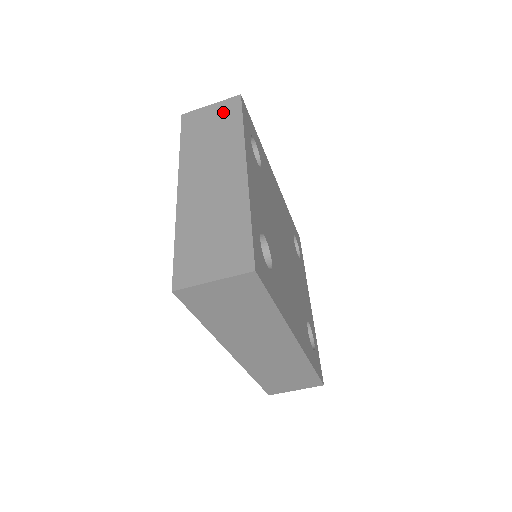
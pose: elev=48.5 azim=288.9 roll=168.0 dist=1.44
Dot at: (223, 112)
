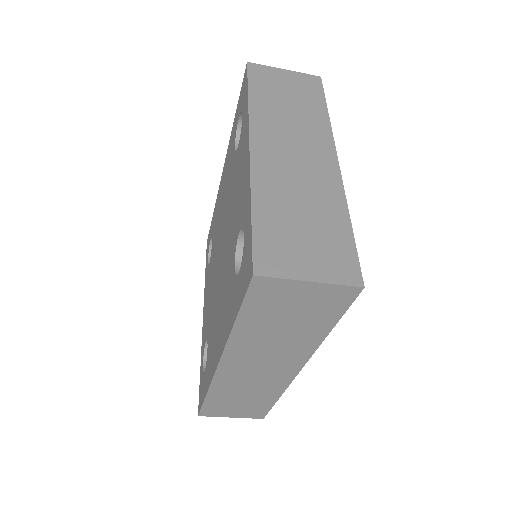
Dot at: (302, 85)
